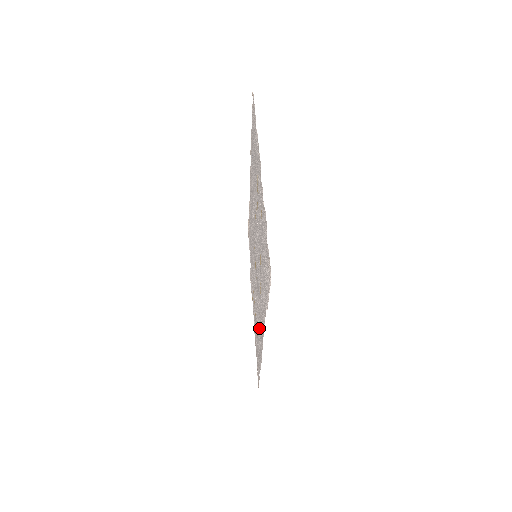
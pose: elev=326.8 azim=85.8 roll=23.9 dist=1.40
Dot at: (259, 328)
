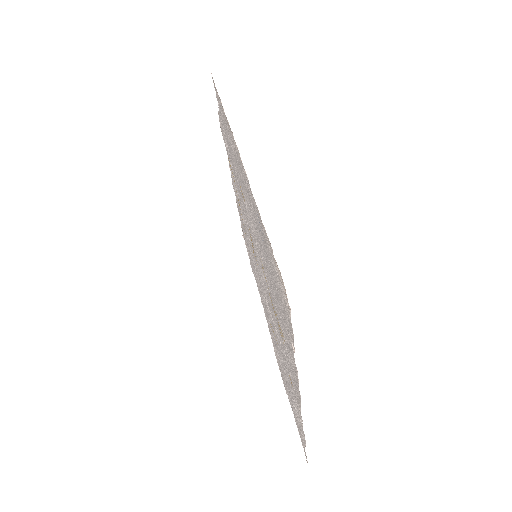
Dot at: (258, 283)
